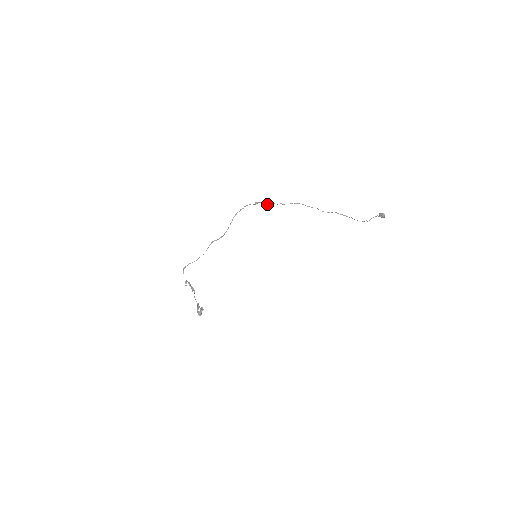
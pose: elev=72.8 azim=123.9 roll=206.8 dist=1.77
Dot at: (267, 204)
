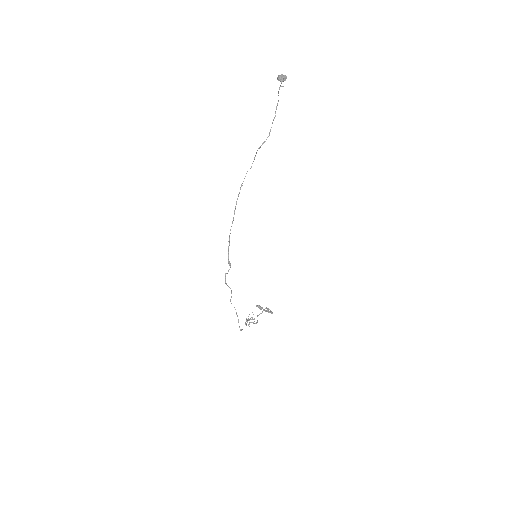
Dot at: (229, 245)
